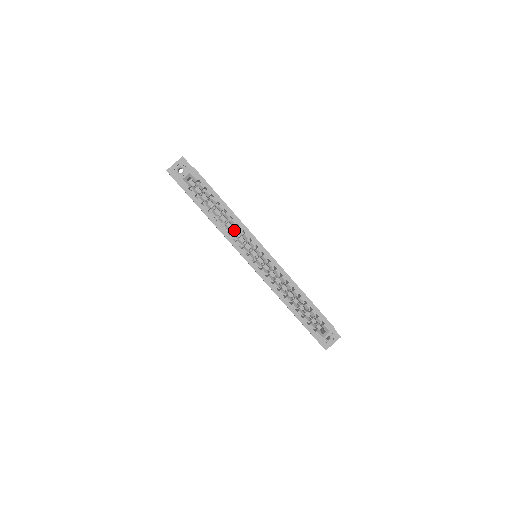
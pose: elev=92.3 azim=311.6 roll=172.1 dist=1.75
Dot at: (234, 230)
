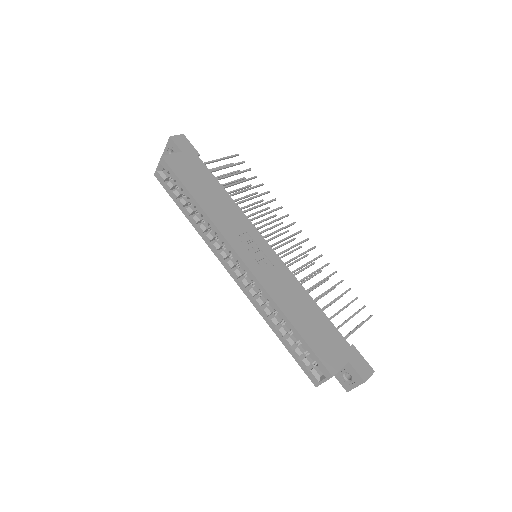
Dot at: occluded
